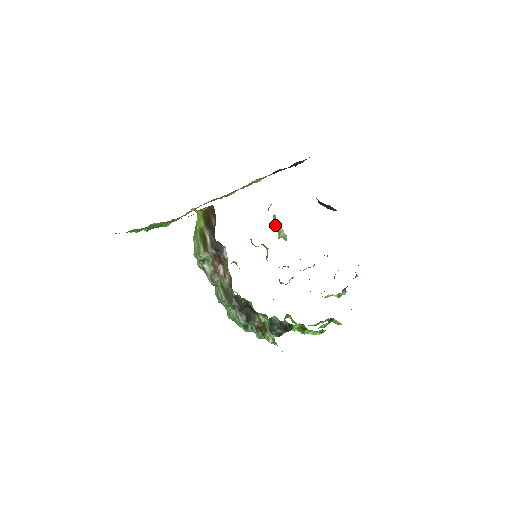
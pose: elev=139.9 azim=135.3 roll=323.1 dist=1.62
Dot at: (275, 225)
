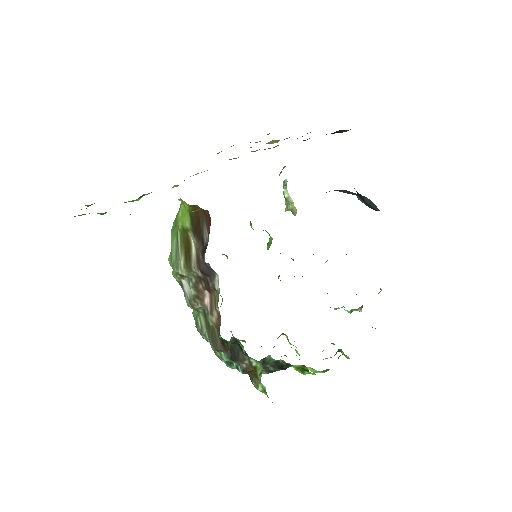
Dot at: (284, 193)
